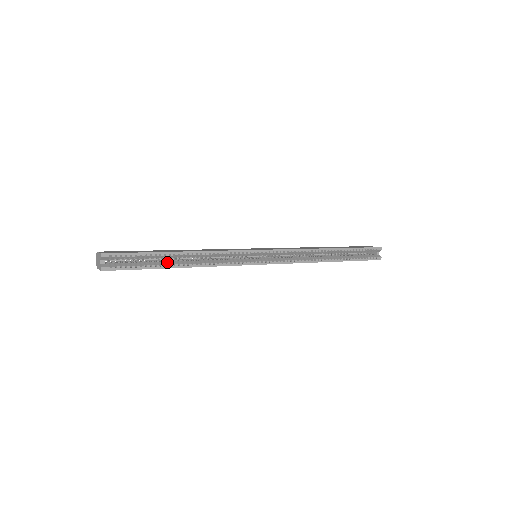
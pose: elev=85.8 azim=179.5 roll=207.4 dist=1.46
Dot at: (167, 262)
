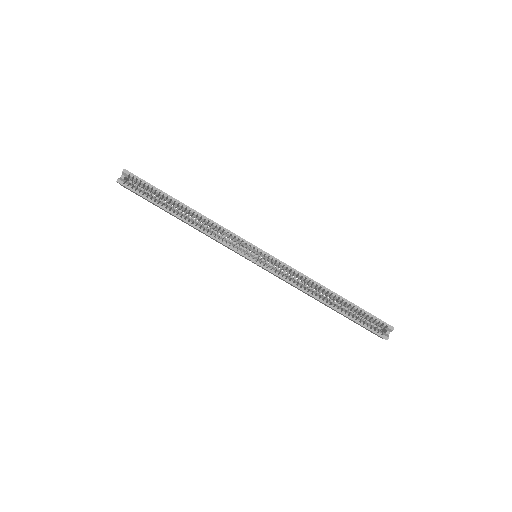
Dot at: (170, 207)
